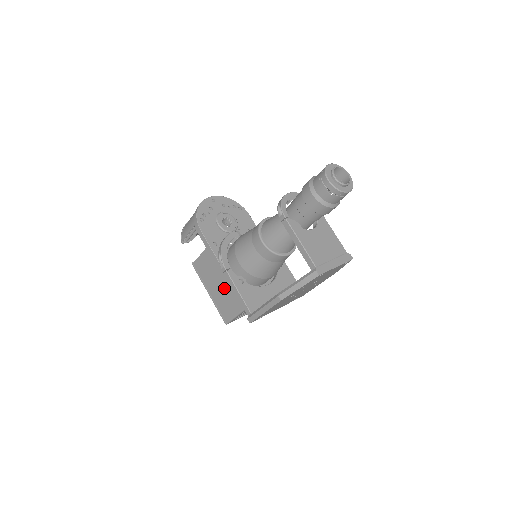
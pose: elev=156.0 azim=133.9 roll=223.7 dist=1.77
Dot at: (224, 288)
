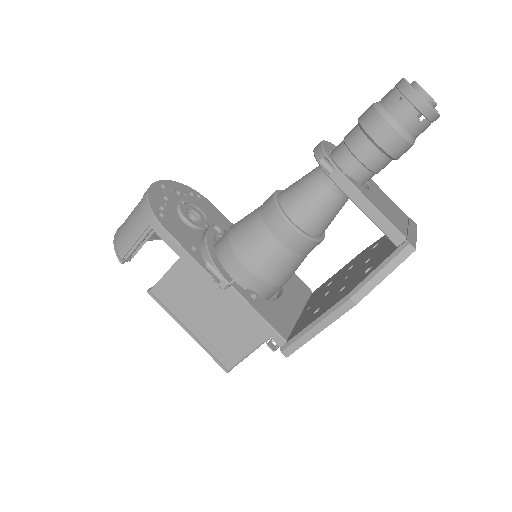
Dot at: (222, 315)
